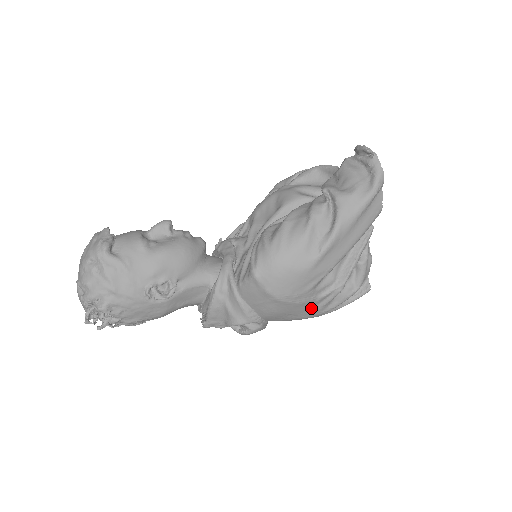
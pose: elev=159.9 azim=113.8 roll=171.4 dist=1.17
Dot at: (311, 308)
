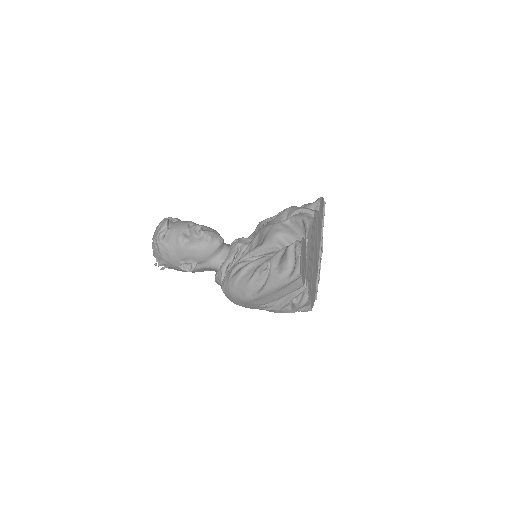
Dot at: occluded
